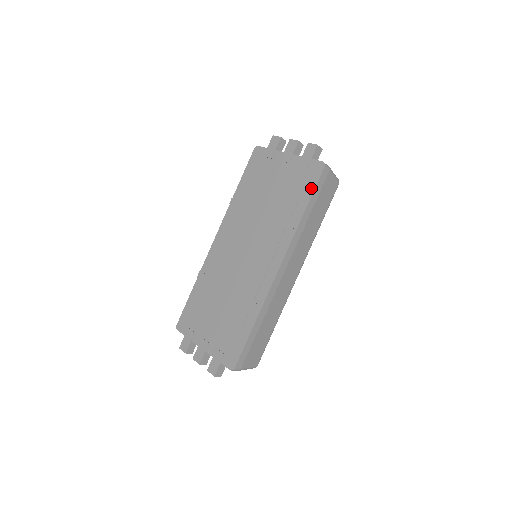
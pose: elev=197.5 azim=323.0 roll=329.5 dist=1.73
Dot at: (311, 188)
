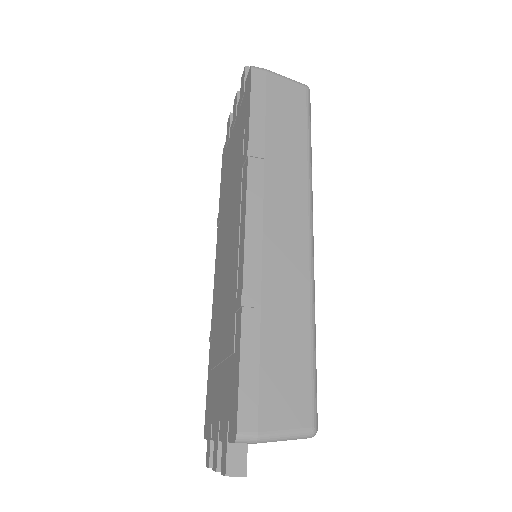
Dot at: (248, 102)
